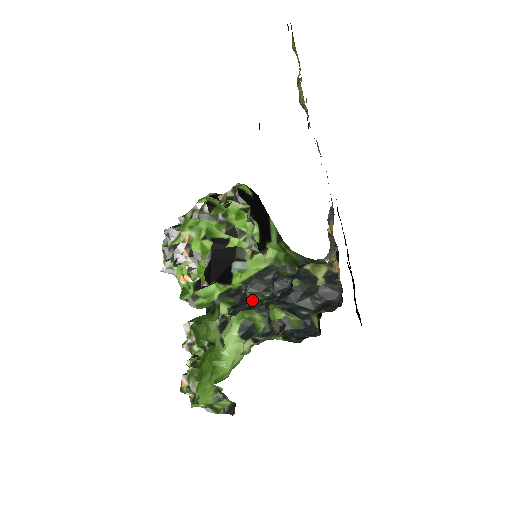
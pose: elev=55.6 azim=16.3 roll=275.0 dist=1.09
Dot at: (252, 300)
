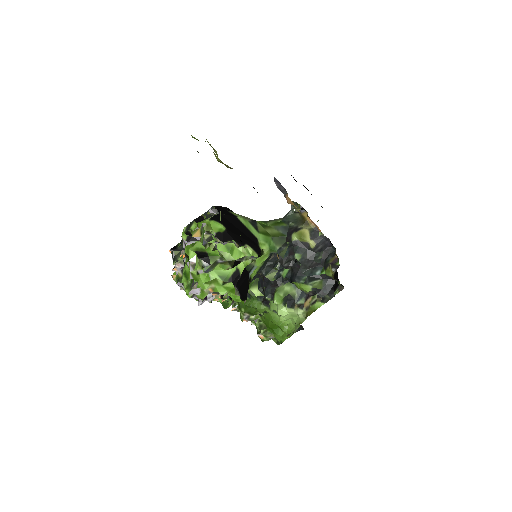
Dot at: (273, 279)
